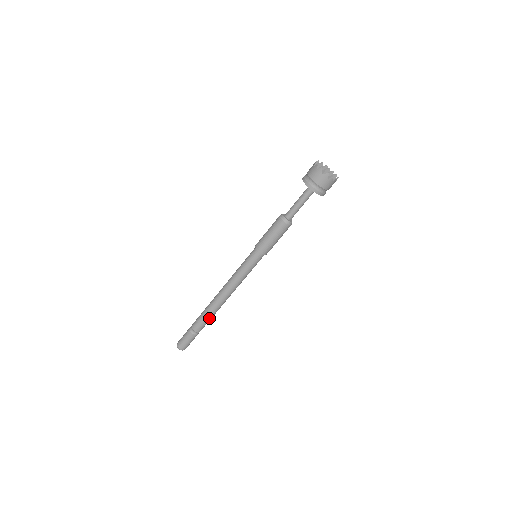
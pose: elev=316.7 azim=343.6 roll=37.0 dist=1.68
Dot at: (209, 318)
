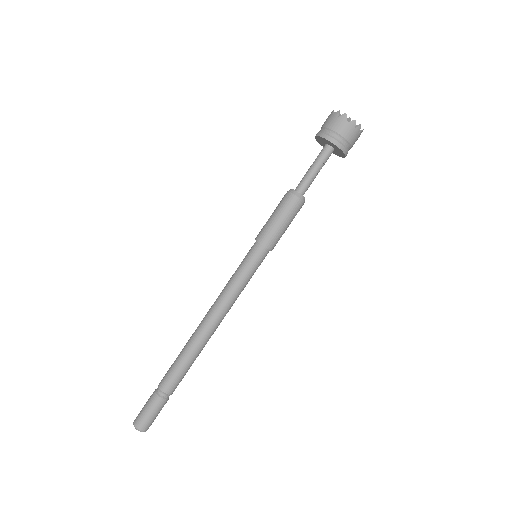
Dot at: (188, 366)
